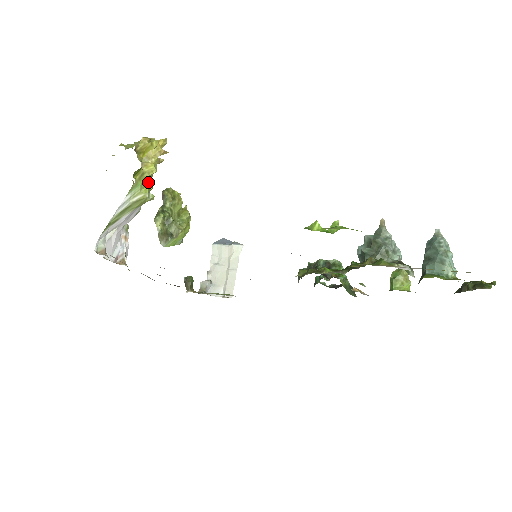
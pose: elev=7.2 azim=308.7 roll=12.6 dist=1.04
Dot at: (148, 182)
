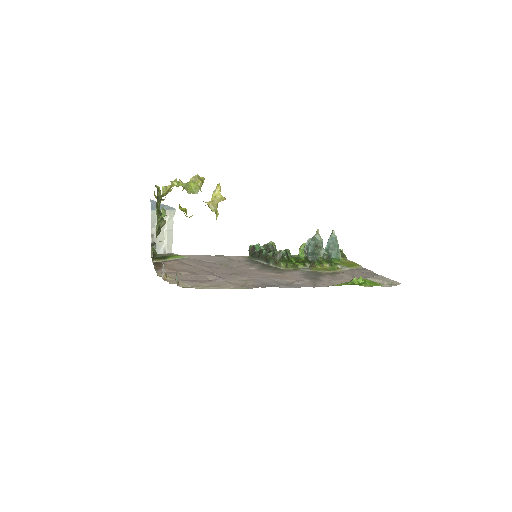
Dot at: occluded
